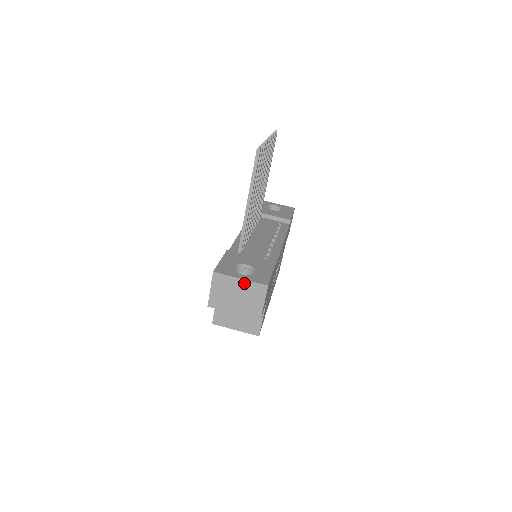
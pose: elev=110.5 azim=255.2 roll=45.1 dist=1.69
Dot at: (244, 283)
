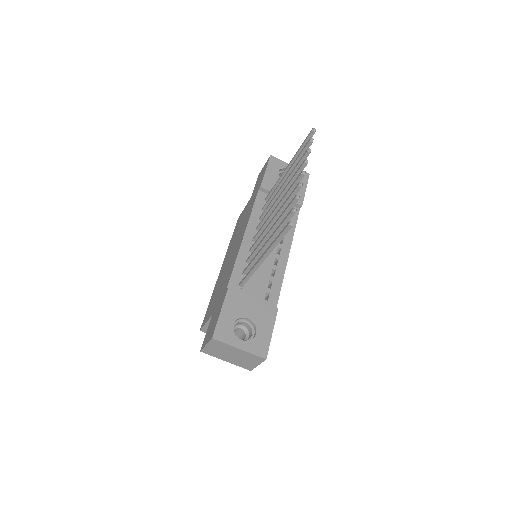
Dot at: (242, 352)
